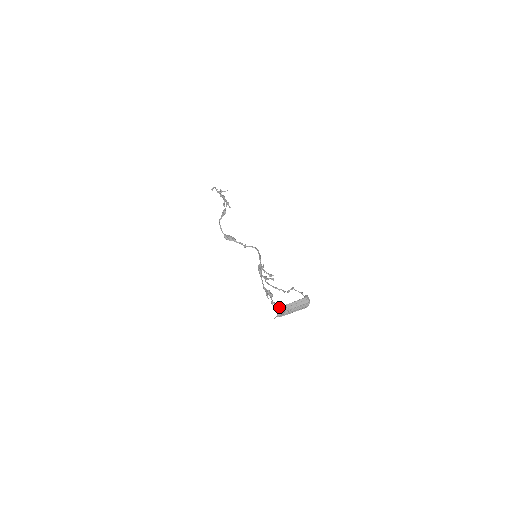
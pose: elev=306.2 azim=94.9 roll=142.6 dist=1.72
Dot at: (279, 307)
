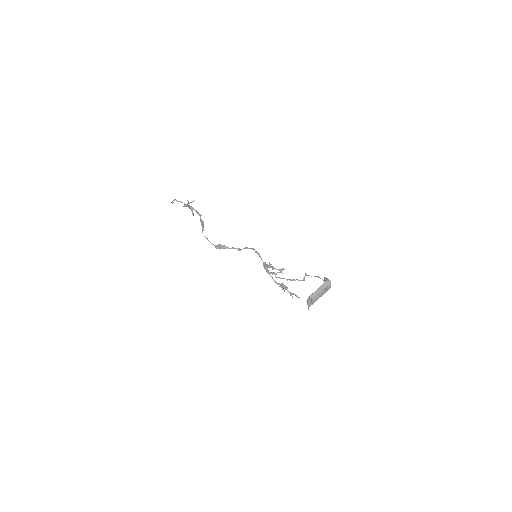
Dot at: (308, 298)
